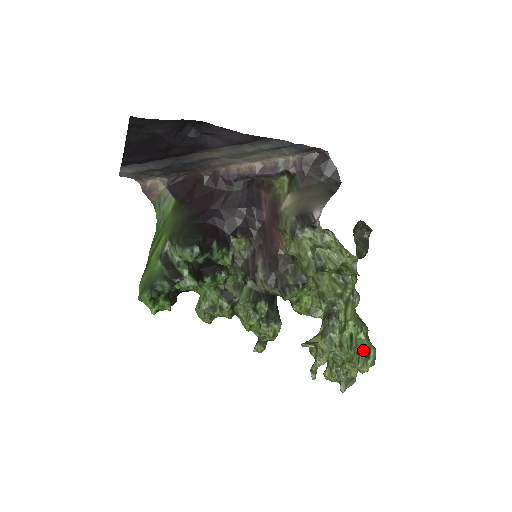
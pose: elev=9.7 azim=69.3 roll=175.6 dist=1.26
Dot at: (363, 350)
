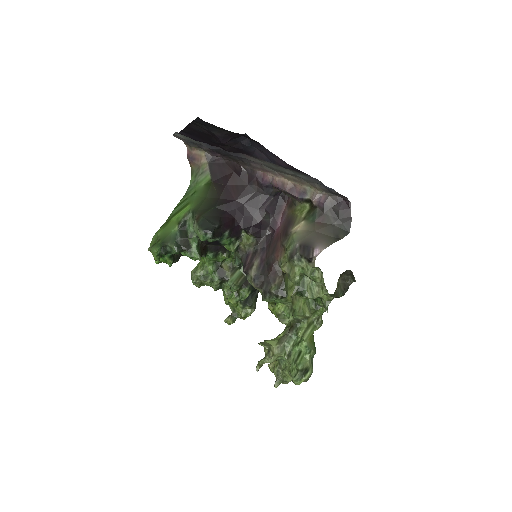
Dot at: (303, 369)
